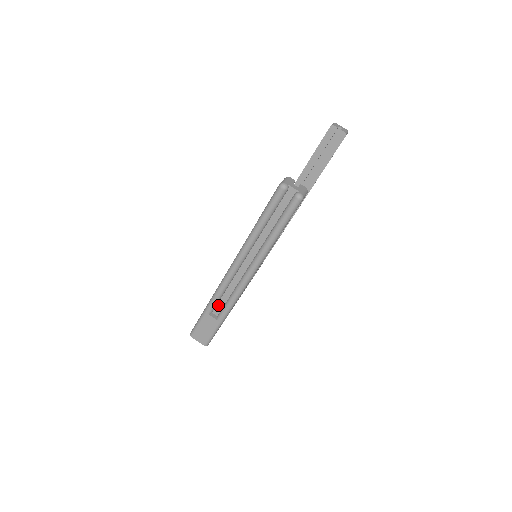
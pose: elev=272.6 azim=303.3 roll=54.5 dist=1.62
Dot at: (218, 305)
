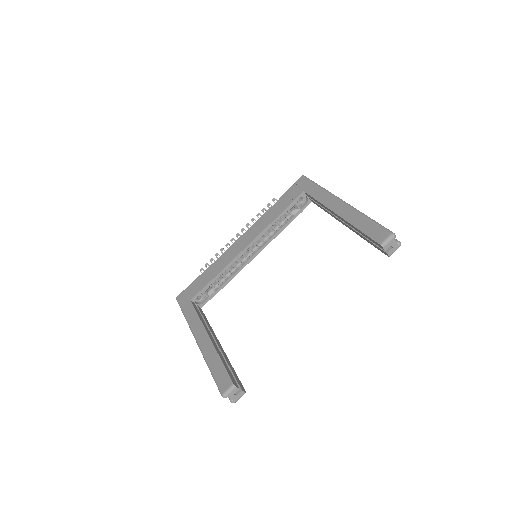
Dot at: occluded
